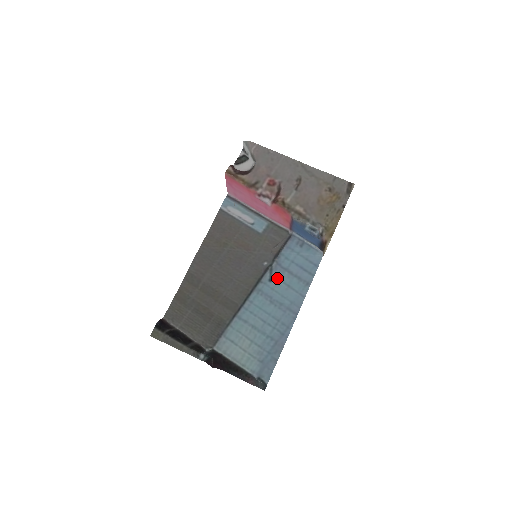
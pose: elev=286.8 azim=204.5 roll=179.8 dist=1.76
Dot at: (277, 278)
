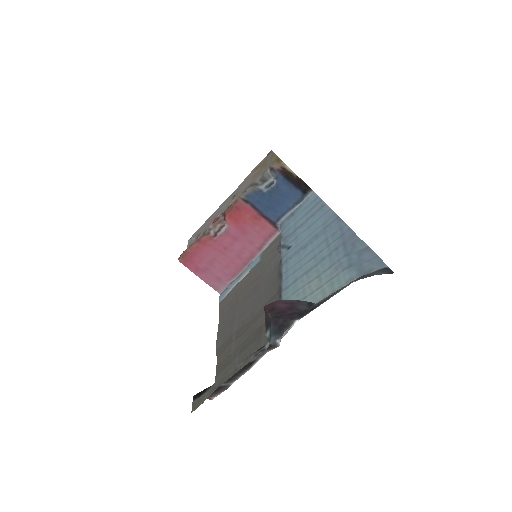
Dot at: (293, 240)
